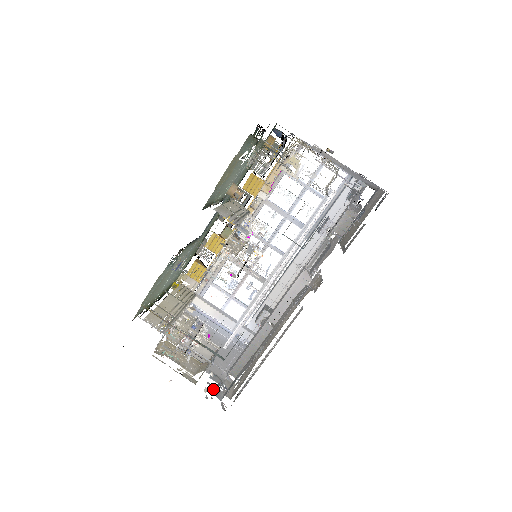
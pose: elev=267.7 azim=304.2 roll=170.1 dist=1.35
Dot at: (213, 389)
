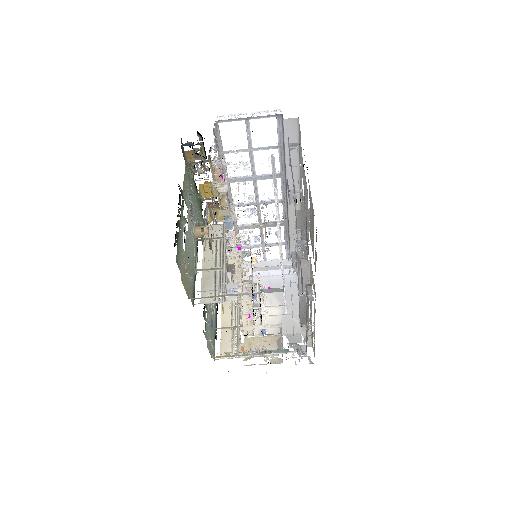
Dot at: occluded
